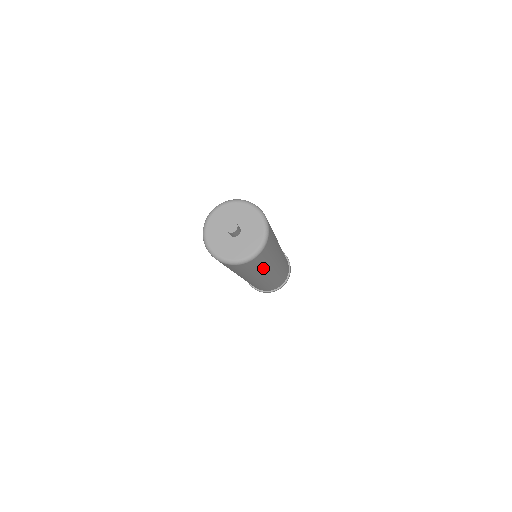
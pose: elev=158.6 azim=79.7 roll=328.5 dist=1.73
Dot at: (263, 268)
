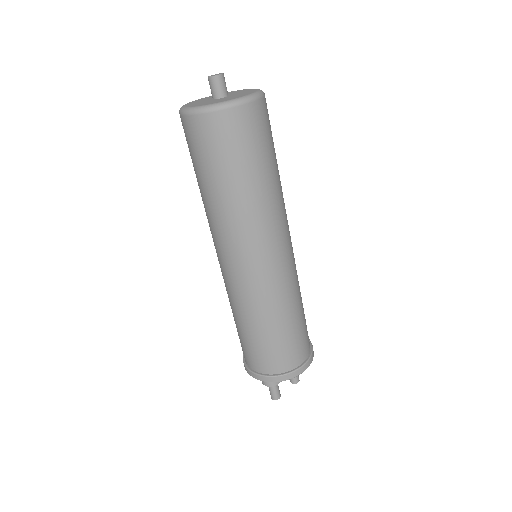
Dot at: (232, 196)
